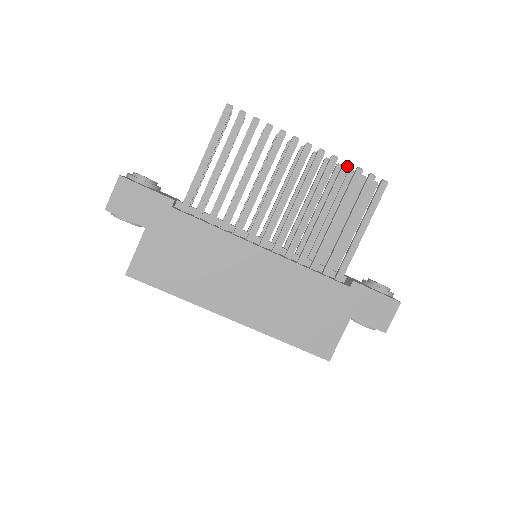
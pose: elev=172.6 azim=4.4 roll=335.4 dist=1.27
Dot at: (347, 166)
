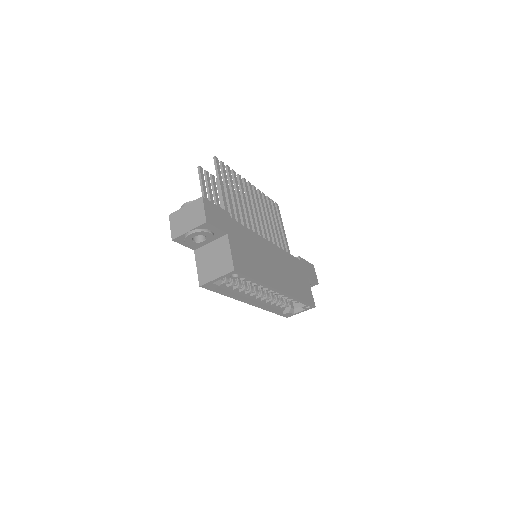
Dot at: (264, 195)
